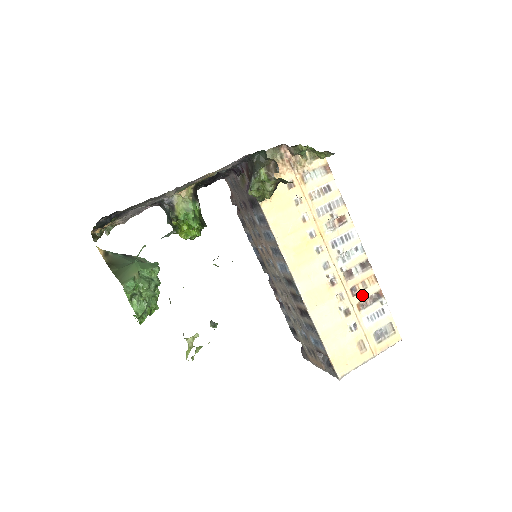
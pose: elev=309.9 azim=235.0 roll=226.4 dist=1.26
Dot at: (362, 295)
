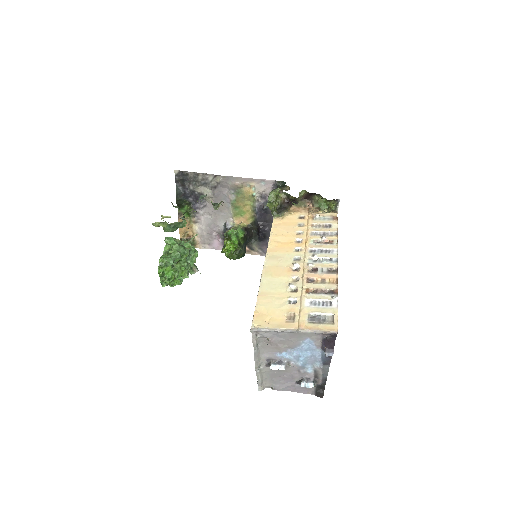
Dot at: (316, 286)
